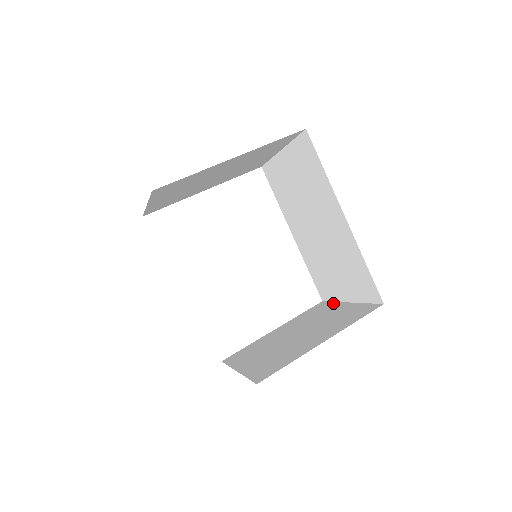
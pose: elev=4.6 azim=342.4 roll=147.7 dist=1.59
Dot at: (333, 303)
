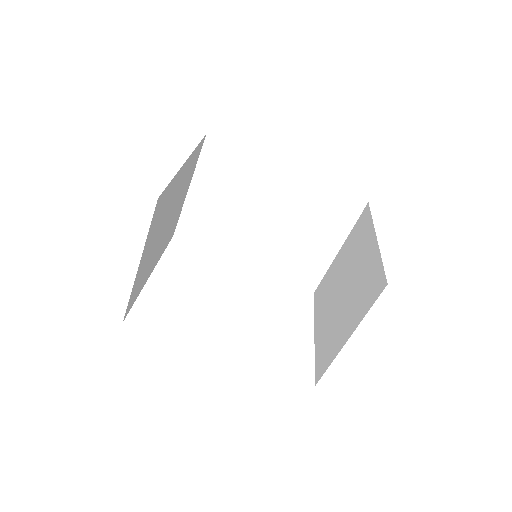
Dot at: (327, 272)
